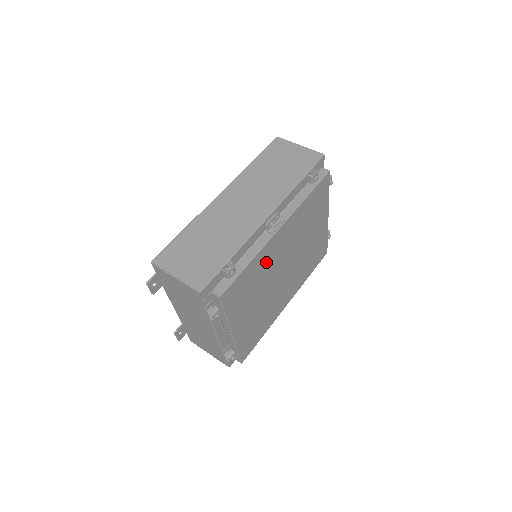
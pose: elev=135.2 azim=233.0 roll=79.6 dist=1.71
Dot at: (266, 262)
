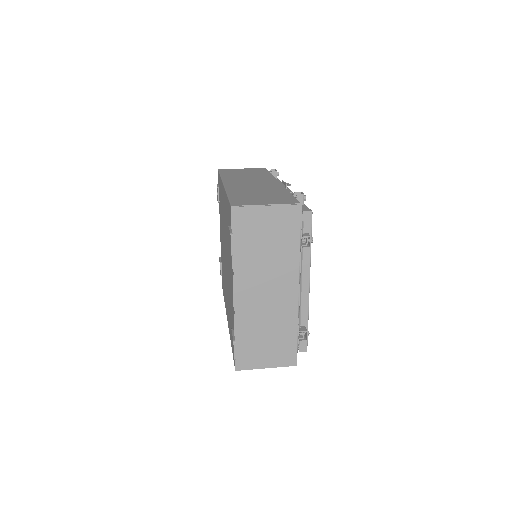
Dot at: occluded
